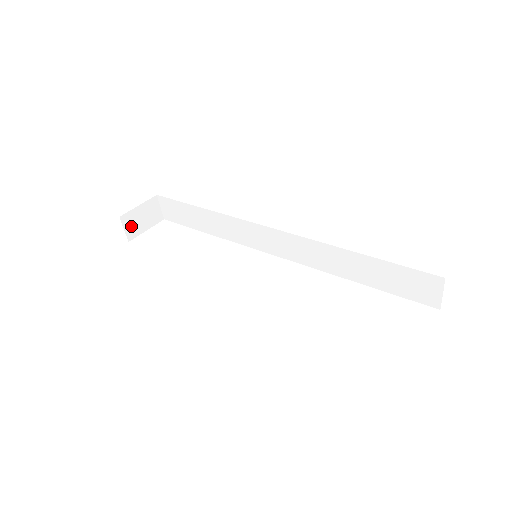
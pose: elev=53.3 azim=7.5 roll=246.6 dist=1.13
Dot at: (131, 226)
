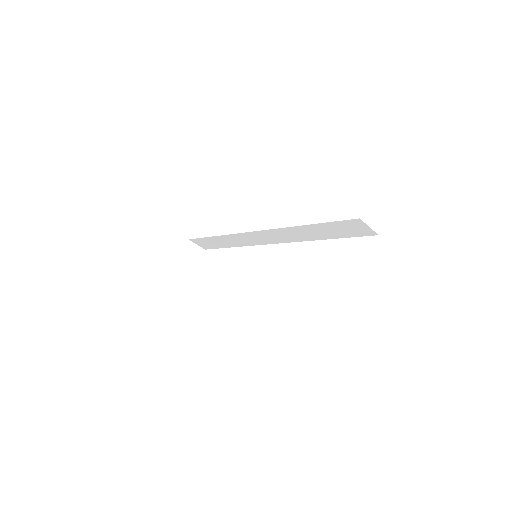
Dot at: (186, 270)
